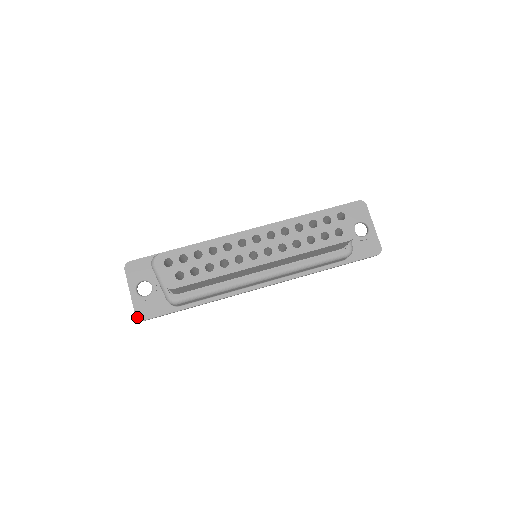
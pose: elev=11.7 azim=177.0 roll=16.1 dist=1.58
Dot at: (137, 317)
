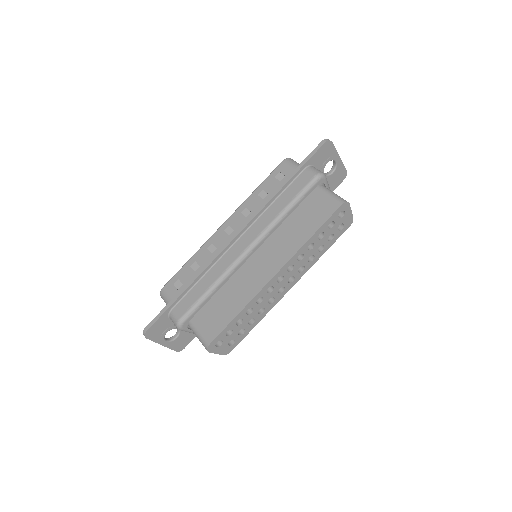
Dot at: (178, 351)
